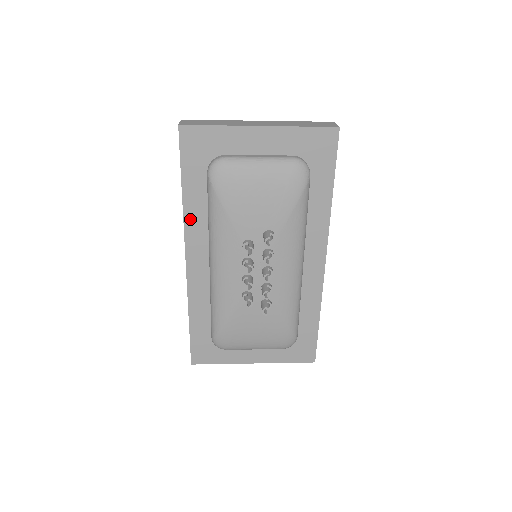
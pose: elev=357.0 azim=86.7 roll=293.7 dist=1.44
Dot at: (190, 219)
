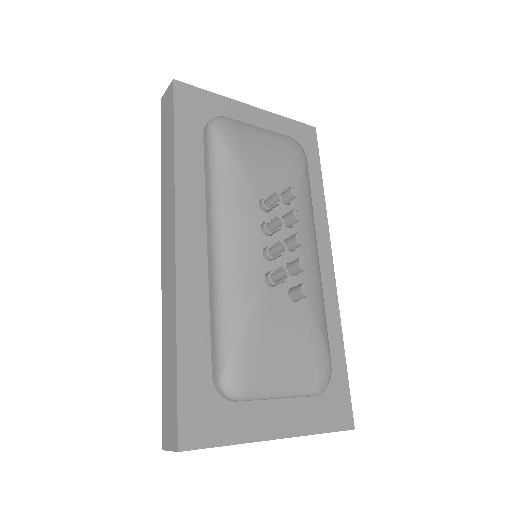
Dot at: (183, 183)
